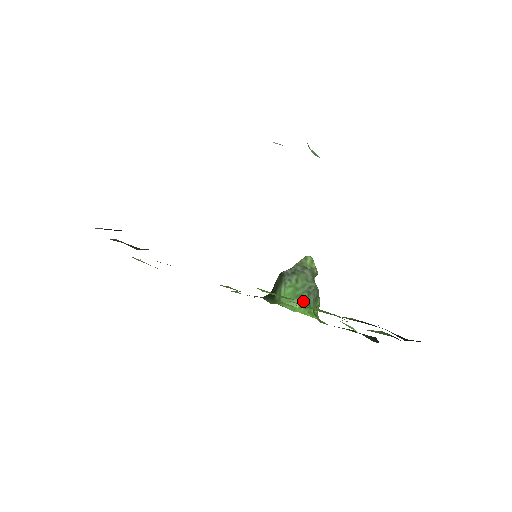
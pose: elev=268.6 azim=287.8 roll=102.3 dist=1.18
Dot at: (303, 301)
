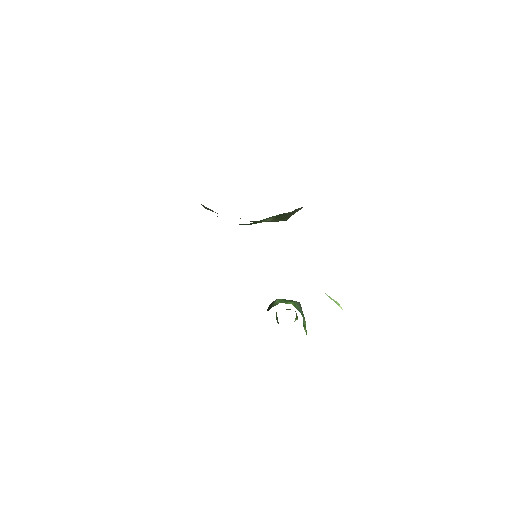
Dot at: (294, 304)
